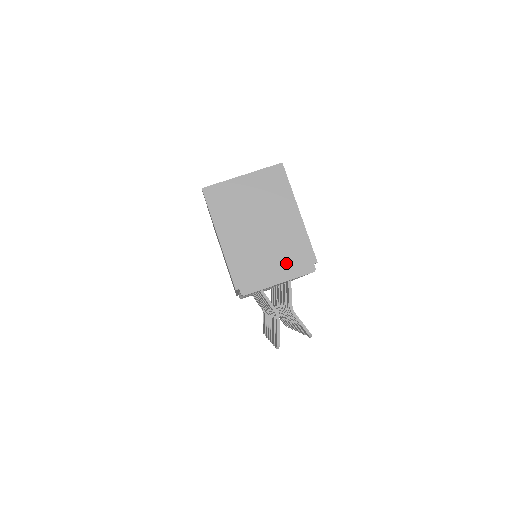
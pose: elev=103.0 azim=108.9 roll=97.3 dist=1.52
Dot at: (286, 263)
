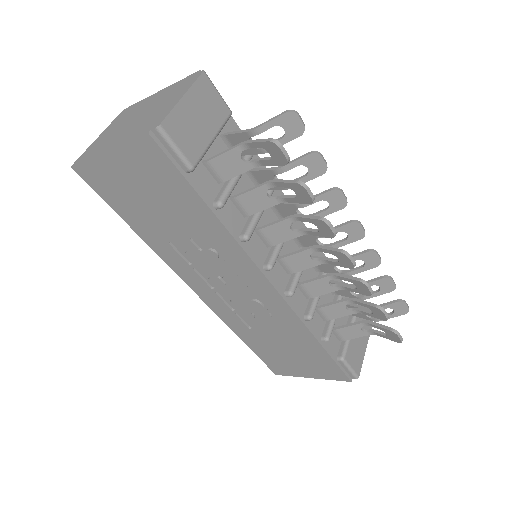
Dot at: (176, 94)
